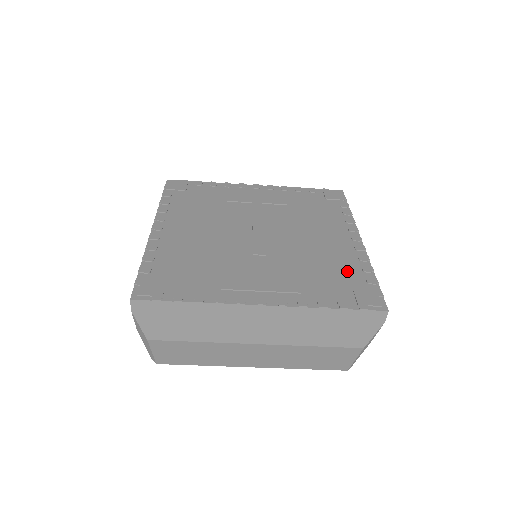
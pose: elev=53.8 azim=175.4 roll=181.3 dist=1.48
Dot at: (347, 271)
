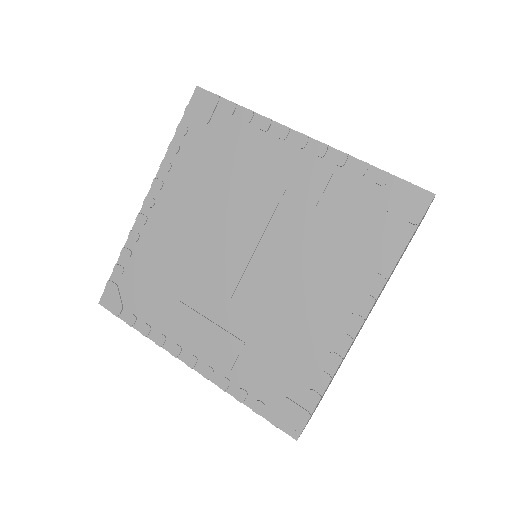
Dot at: (299, 367)
